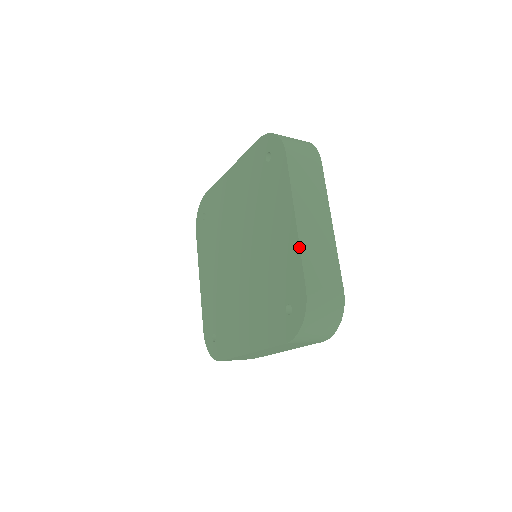
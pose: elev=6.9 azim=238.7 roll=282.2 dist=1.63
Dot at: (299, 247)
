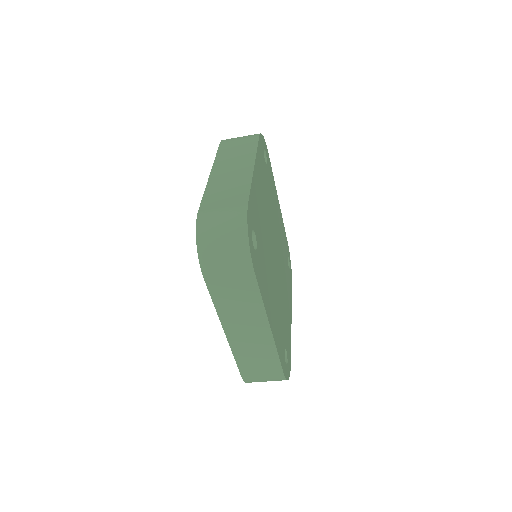
Dot at: (205, 188)
